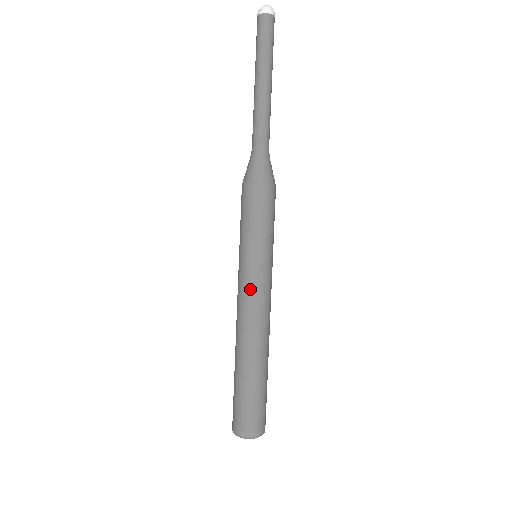
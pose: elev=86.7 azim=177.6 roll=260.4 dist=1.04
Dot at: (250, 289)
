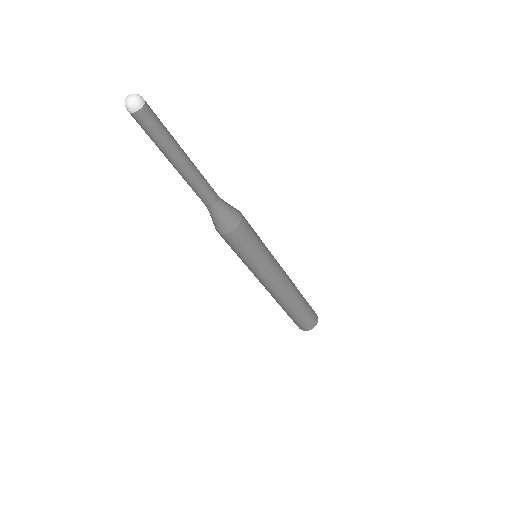
Dot at: (262, 281)
